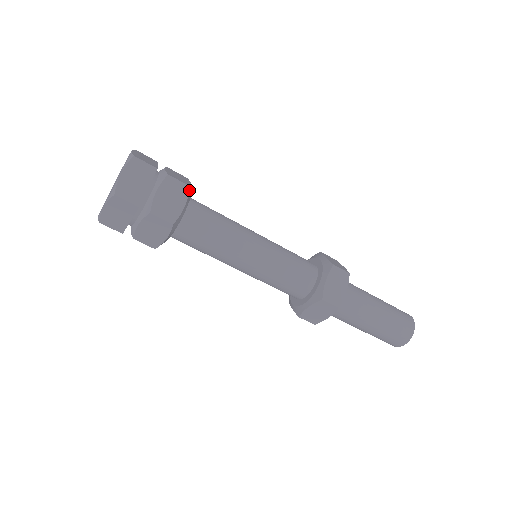
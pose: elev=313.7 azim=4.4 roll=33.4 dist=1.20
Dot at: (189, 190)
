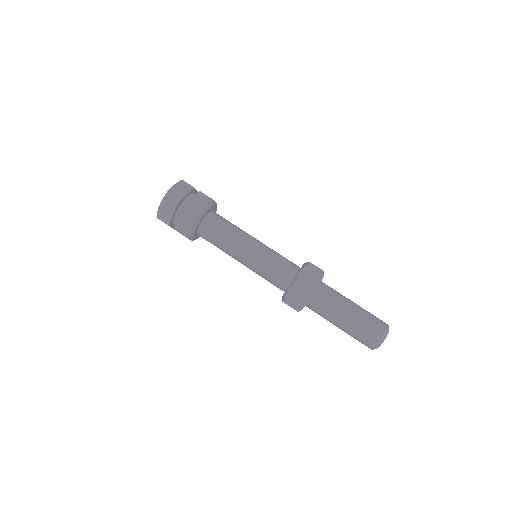
Dot at: (196, 218)
